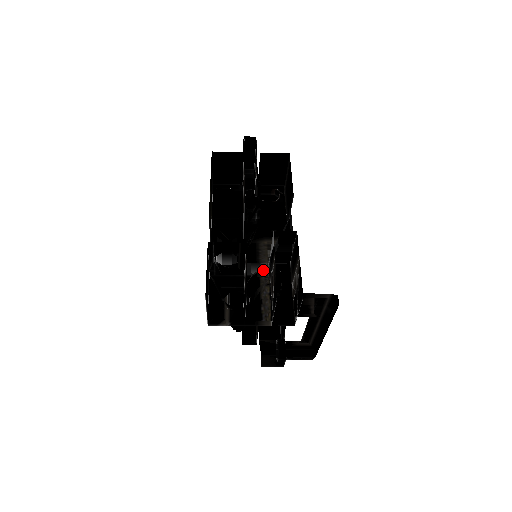
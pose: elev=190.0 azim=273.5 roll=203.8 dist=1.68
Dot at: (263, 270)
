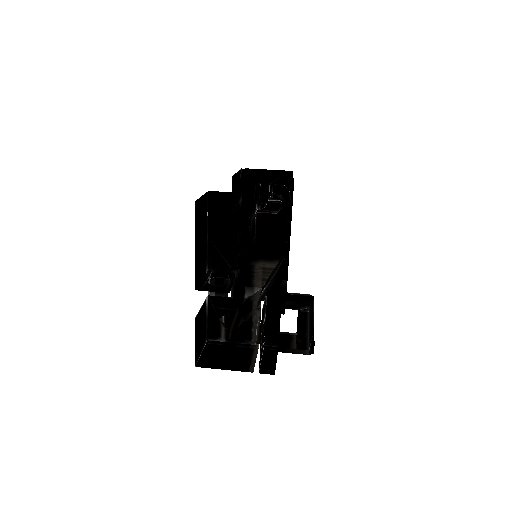
Dot at: (256, 295)
